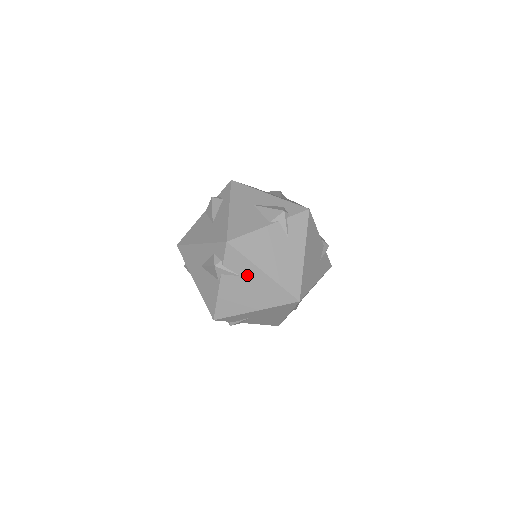
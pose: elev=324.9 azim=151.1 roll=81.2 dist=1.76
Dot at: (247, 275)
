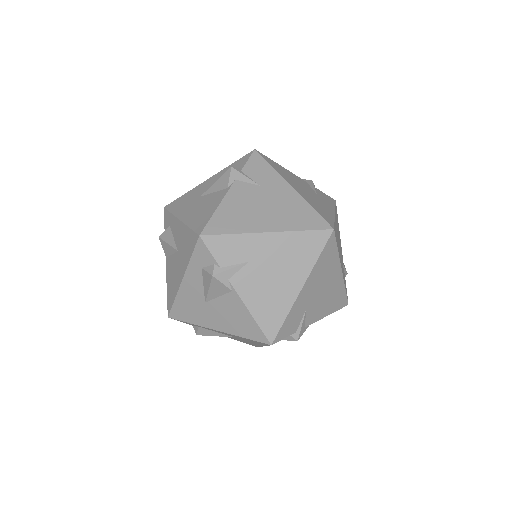
Dot at: (254, 253)
